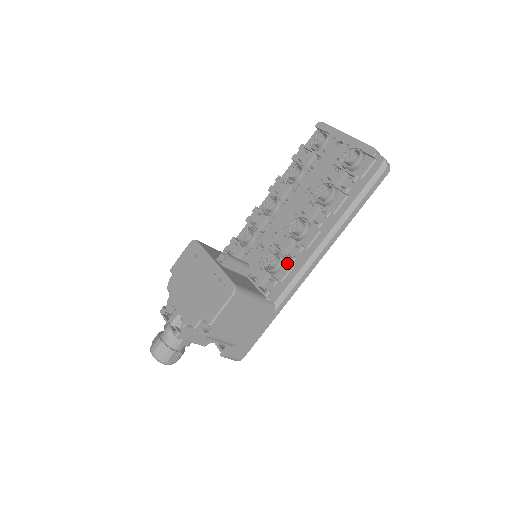
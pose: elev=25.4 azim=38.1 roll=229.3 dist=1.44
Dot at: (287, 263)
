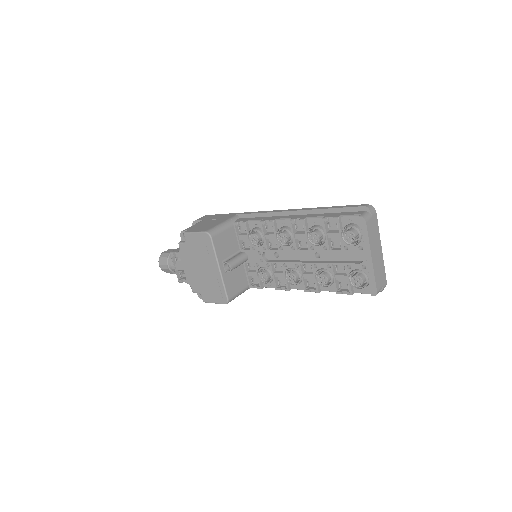
Dot at: (274, 283)
